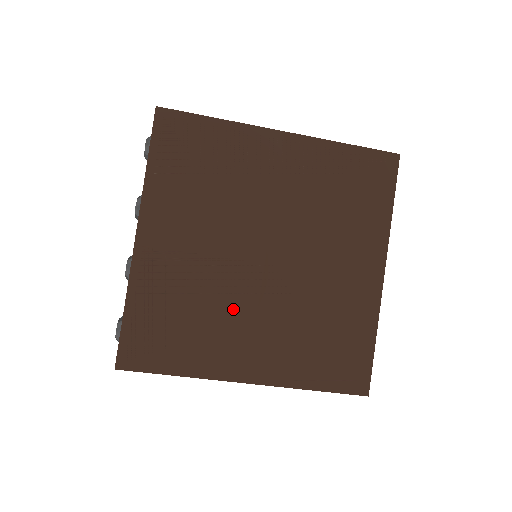
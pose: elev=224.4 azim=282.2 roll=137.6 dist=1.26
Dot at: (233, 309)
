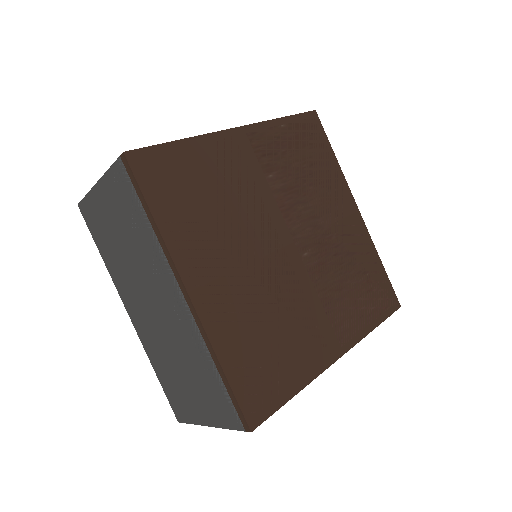
Dot at: (238, 240)
